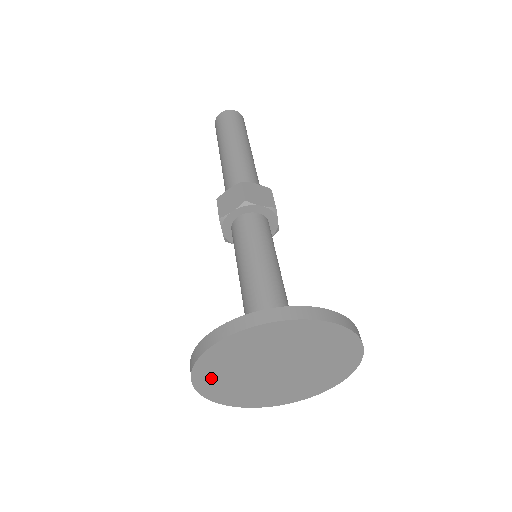
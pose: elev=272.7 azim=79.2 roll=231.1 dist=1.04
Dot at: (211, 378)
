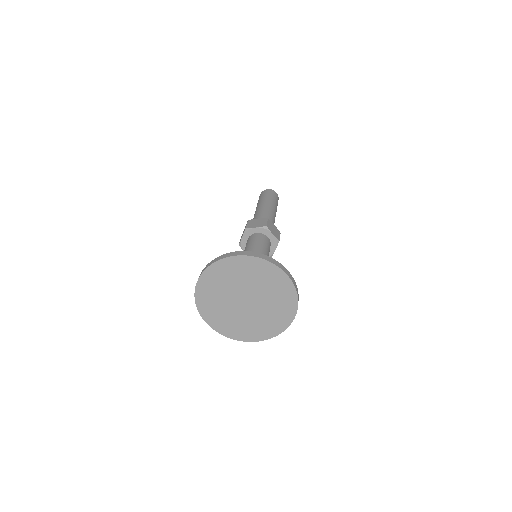
Dot at: (210, 283)
